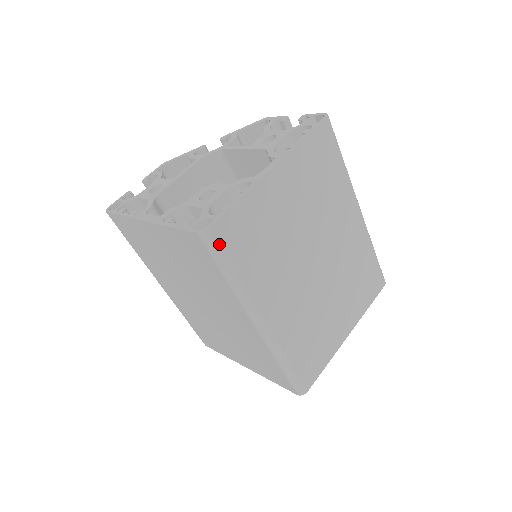
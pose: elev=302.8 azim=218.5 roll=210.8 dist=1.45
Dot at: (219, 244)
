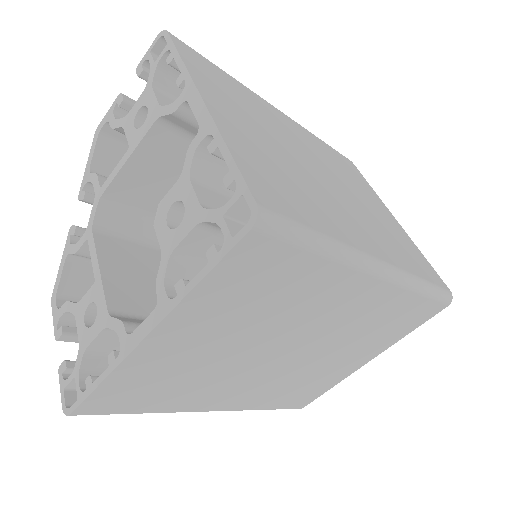
Dot at: (281, 215)
